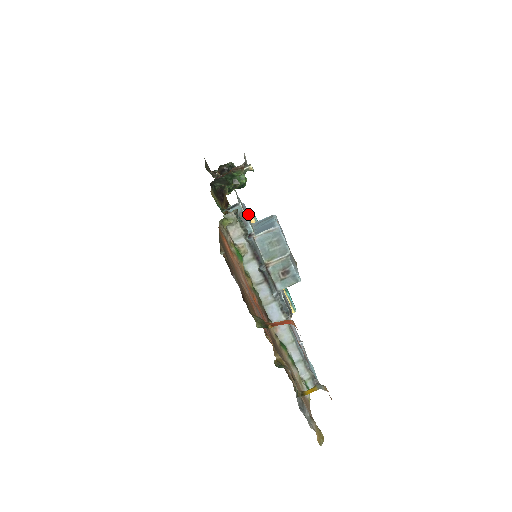
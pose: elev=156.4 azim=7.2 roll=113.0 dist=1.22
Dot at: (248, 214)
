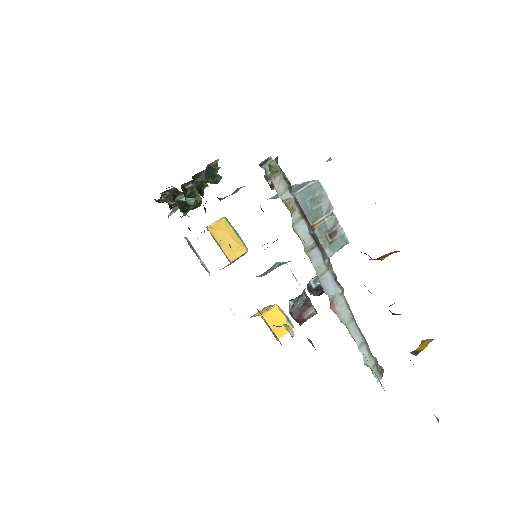
Dot at: (224, 223)
